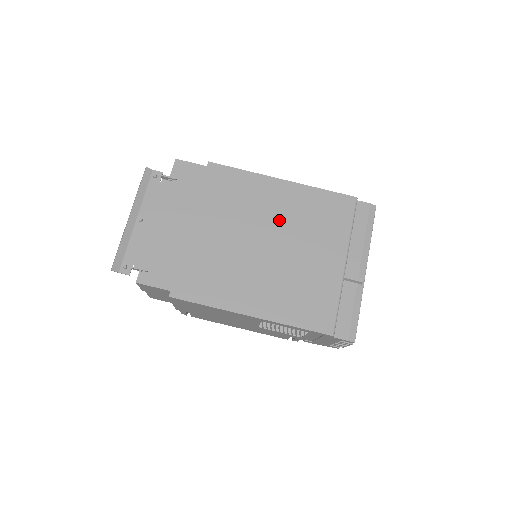
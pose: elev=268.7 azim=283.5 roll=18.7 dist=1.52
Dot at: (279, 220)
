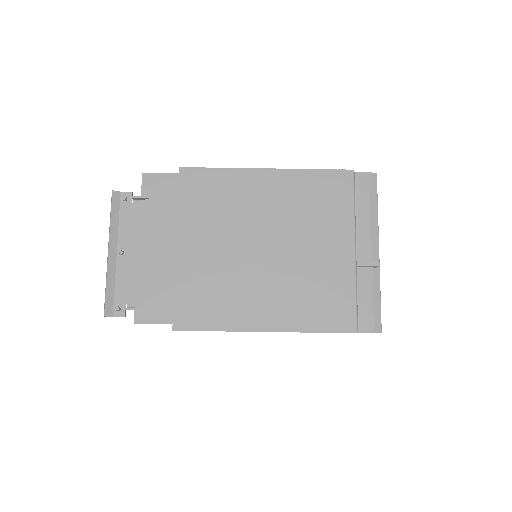
Dot at: (272, 217)
